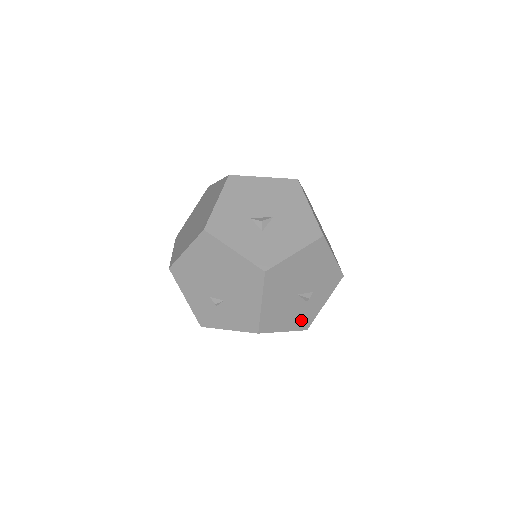
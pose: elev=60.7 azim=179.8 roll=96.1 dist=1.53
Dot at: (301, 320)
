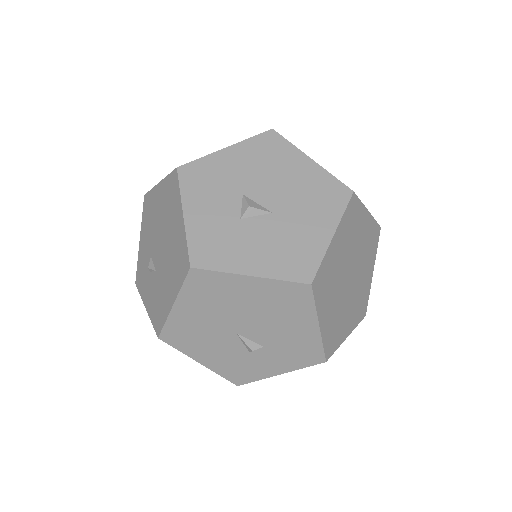
Dot at: (232, 368)
